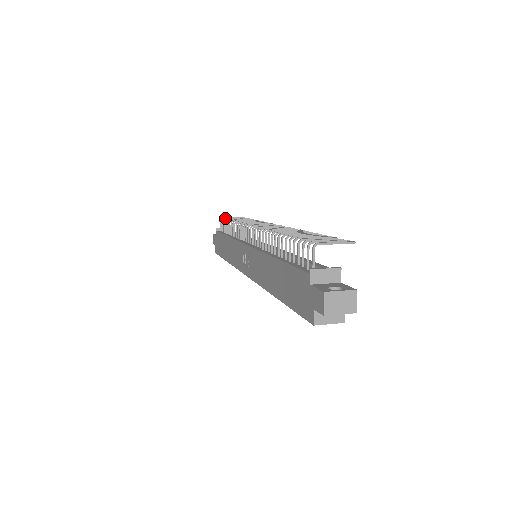
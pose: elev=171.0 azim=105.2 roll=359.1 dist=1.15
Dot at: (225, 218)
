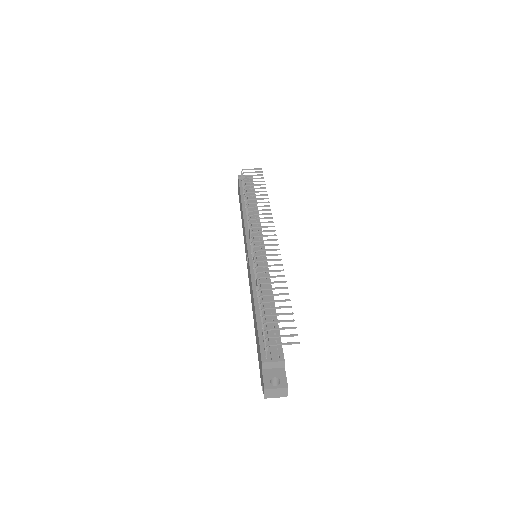
Dot at: (244, 179)
